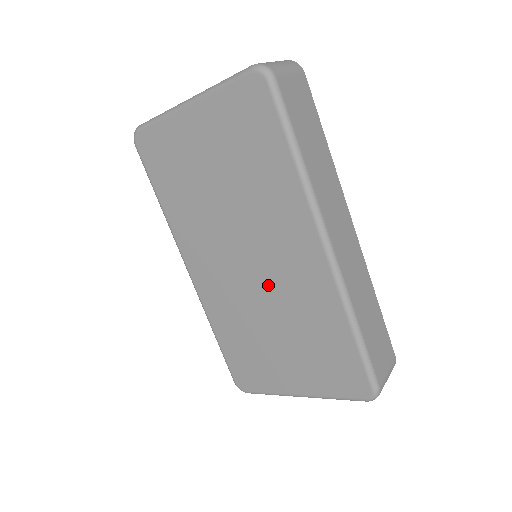
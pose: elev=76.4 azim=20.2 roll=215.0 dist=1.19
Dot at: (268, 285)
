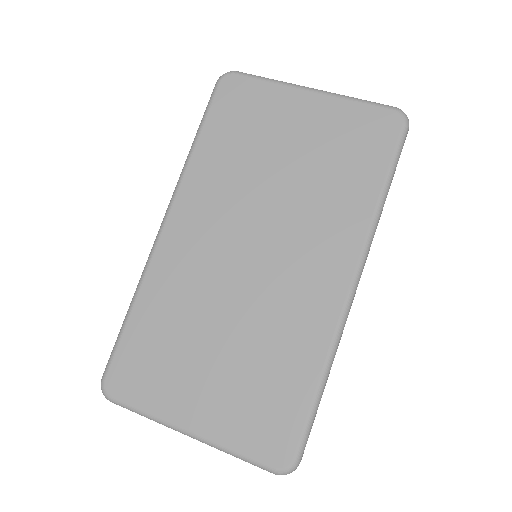
Dot at: (257, 287)
